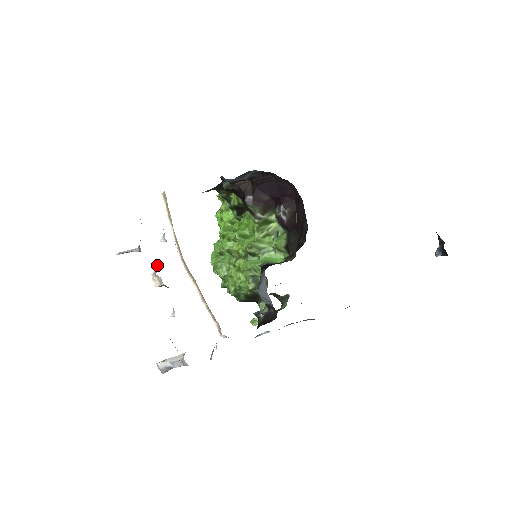
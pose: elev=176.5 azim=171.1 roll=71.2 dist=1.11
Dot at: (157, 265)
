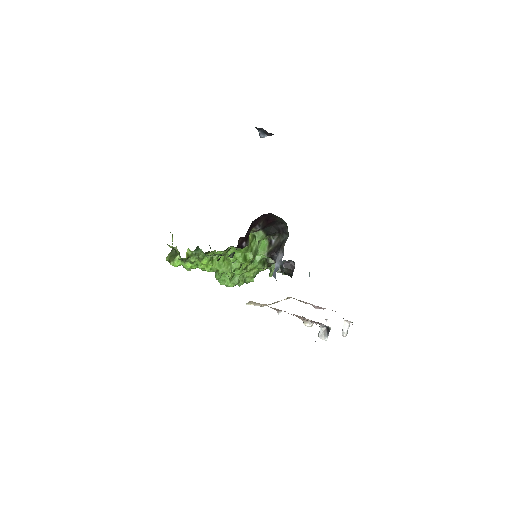
Dot at: (304, 321)
